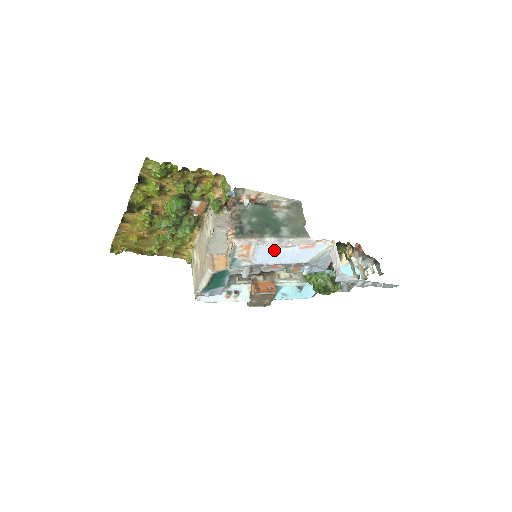
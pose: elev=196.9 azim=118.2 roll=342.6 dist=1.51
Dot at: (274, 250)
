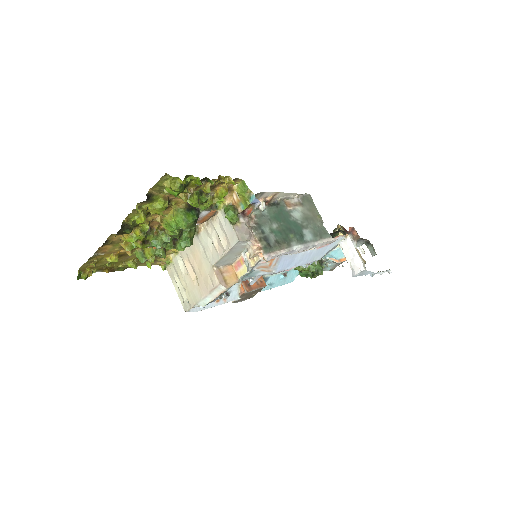
Dot at: (295, 255)
